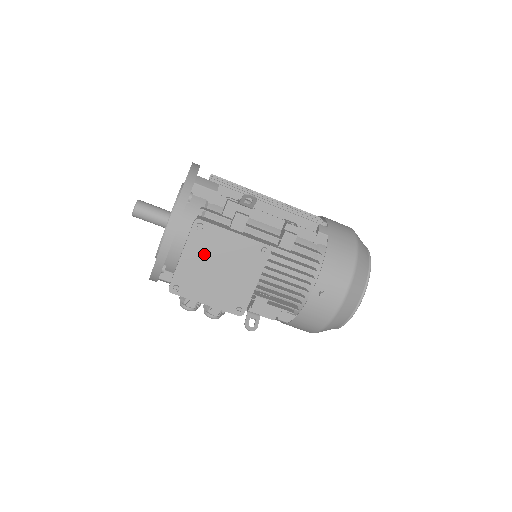
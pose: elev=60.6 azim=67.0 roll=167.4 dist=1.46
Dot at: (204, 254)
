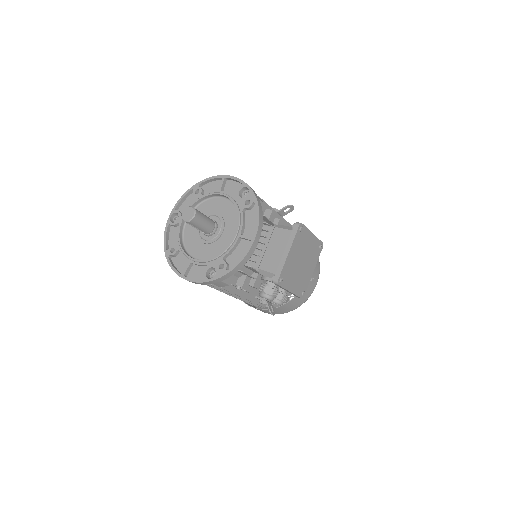
Dot at: (298, 251)
